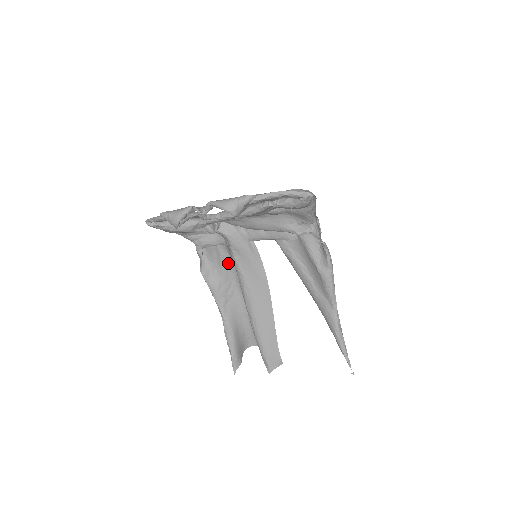
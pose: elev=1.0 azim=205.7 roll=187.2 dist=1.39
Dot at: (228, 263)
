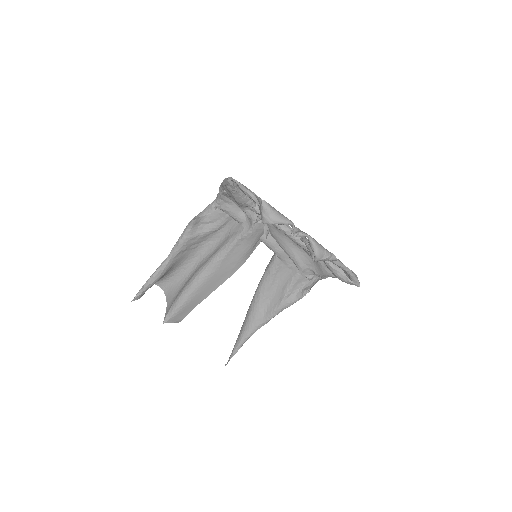
Dot at: (219, 230)
